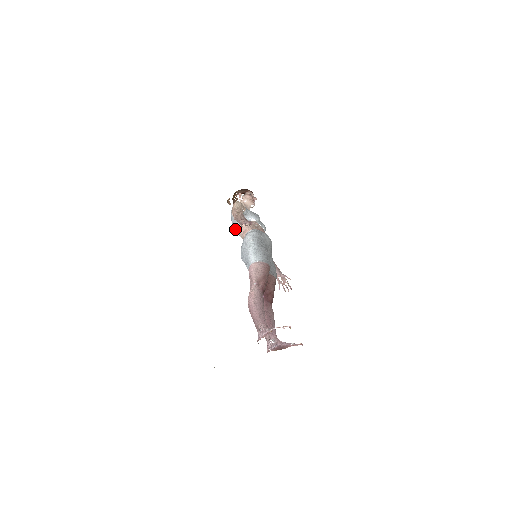
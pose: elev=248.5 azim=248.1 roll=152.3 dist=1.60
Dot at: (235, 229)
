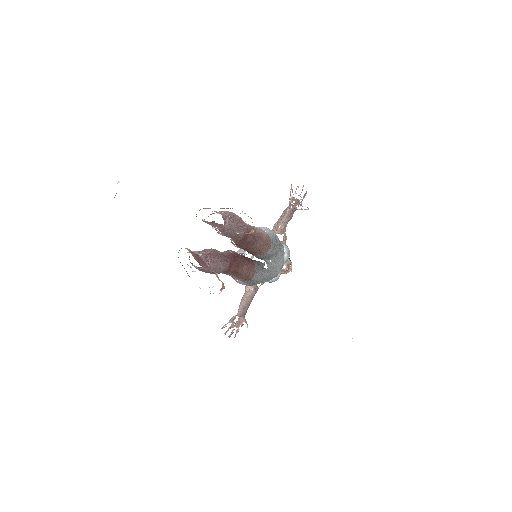
Dot at: occluded
